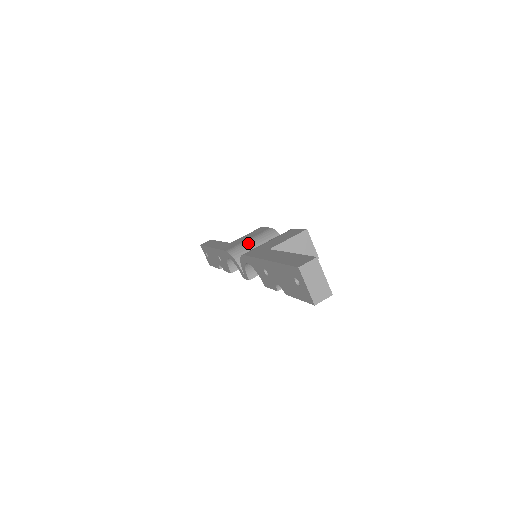
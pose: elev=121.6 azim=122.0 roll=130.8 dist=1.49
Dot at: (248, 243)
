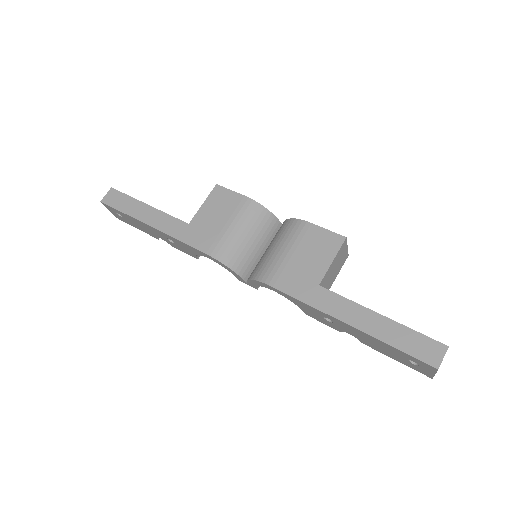
Dot at: (234, 236)
